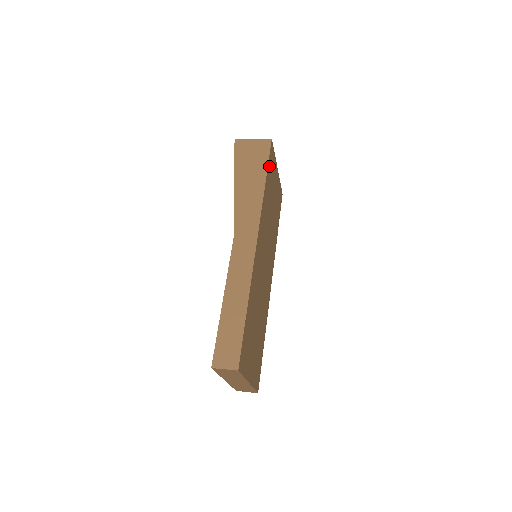
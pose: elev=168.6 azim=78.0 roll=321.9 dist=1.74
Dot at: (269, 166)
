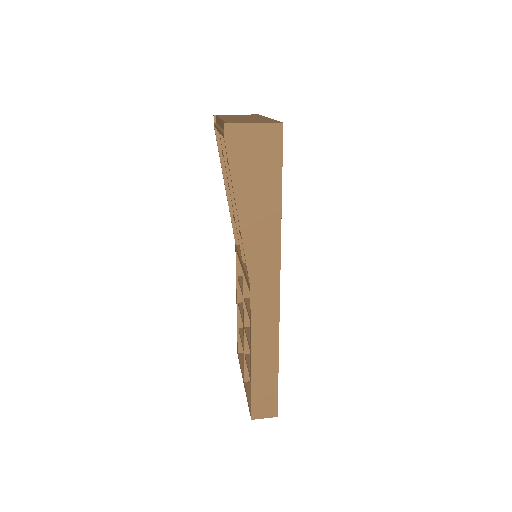
Dot at: occluded
